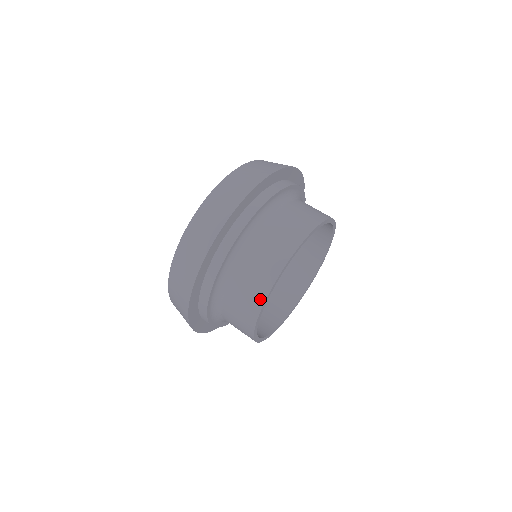
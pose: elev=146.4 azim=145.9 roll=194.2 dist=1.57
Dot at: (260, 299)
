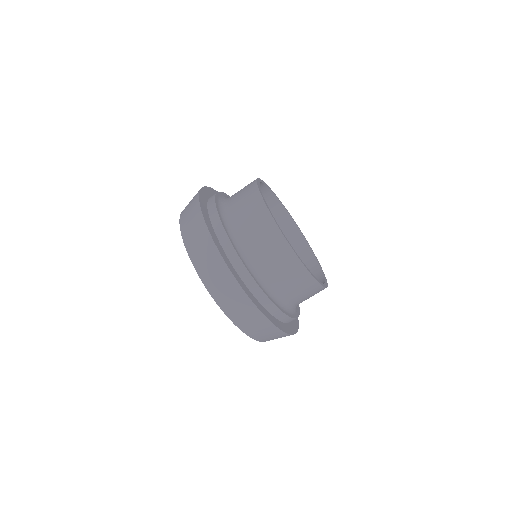
Dot at: (291, 256)
